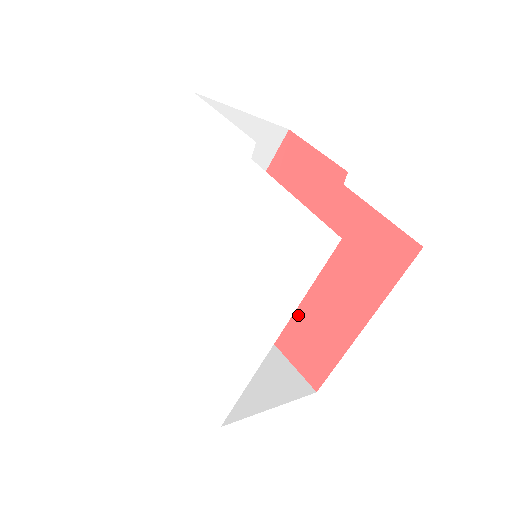
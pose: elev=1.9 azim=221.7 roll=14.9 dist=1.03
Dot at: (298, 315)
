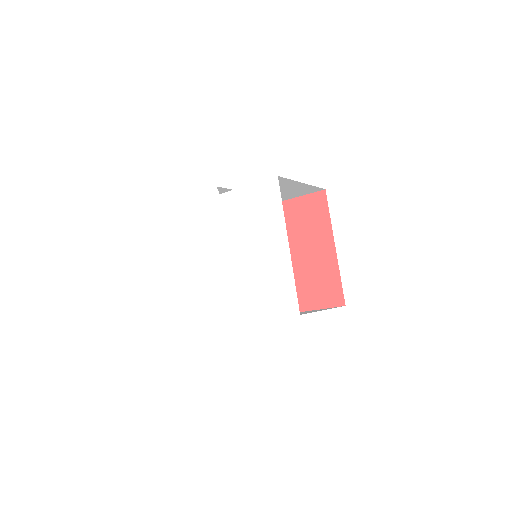
Dot at: (303, 282)
